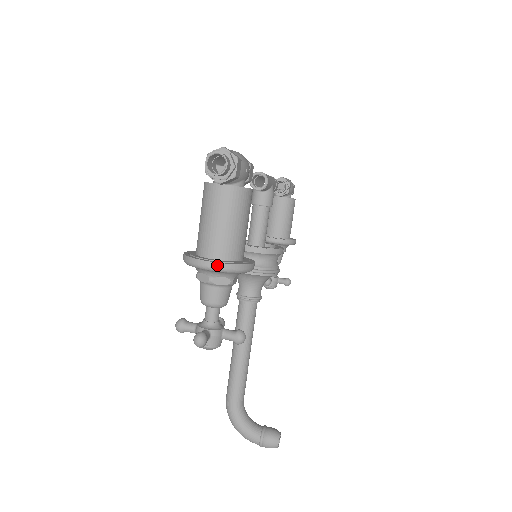
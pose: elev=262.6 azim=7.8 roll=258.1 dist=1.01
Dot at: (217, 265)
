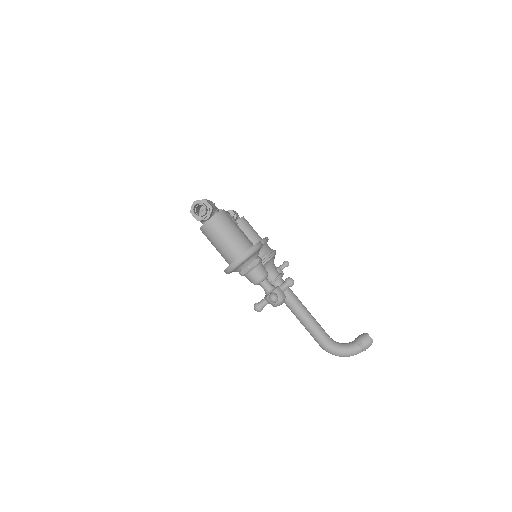
Dot at: (245, 255)
